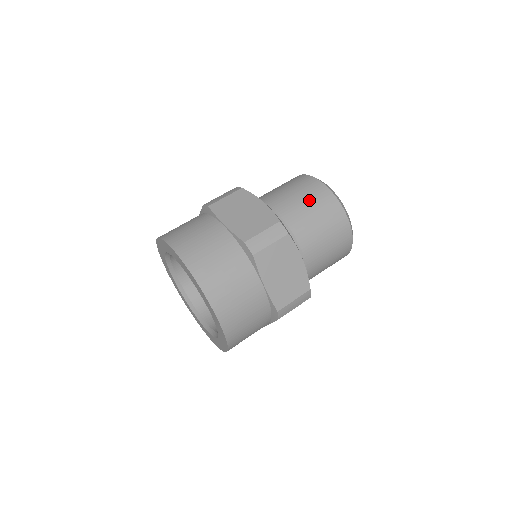
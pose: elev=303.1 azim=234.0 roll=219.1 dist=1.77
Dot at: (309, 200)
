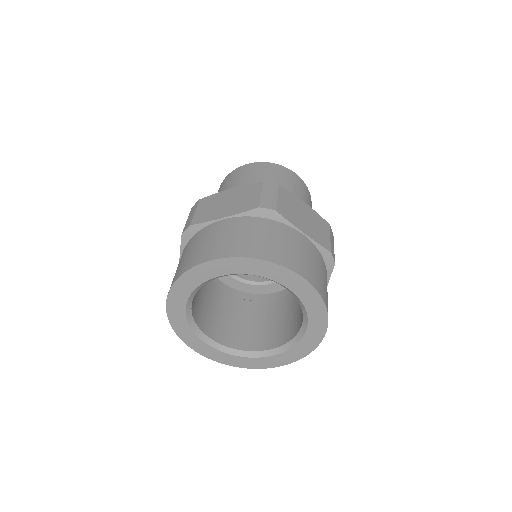
Dot at: (256, 175)
